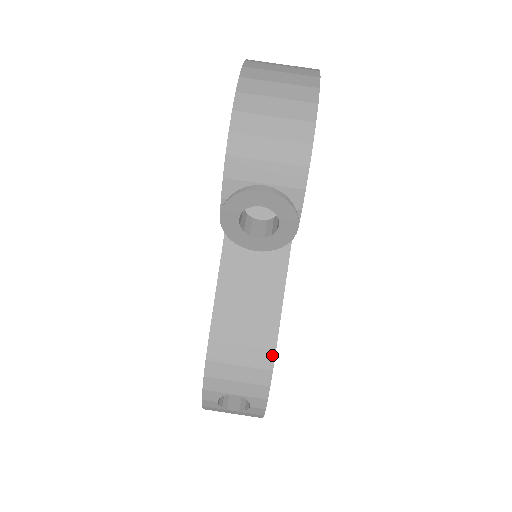
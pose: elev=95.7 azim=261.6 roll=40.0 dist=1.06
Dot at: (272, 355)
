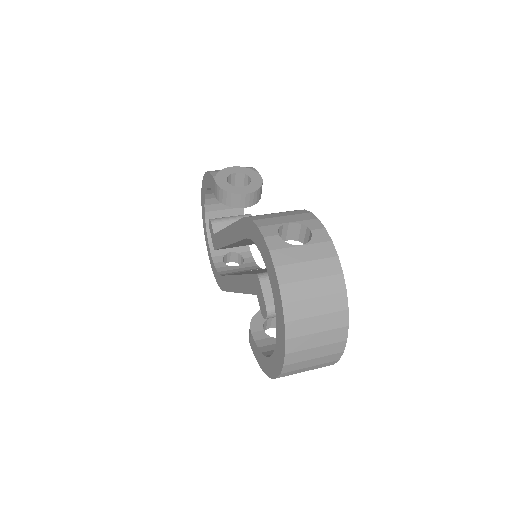
Dot at: occluded
